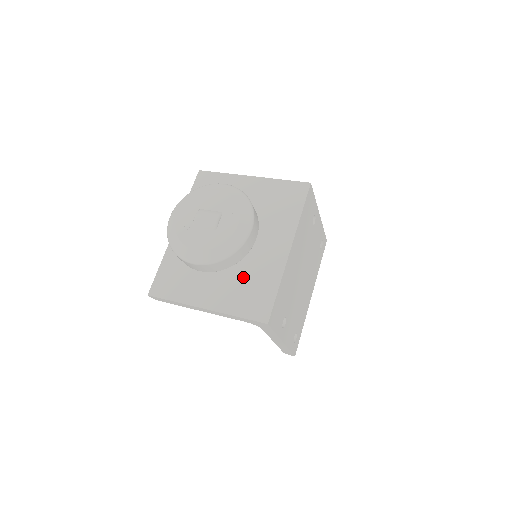
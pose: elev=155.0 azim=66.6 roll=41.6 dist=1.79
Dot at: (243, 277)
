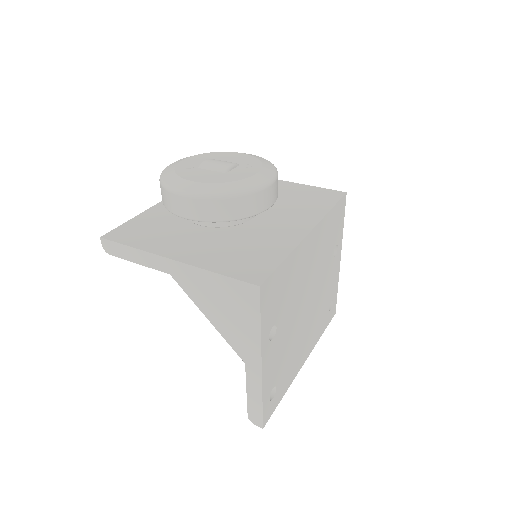
Dot at: (239, 242)
